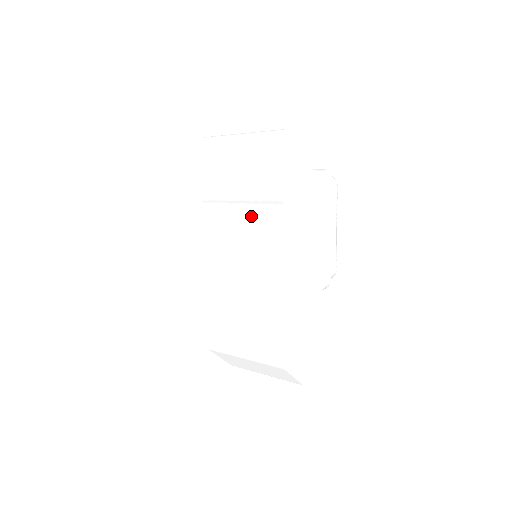
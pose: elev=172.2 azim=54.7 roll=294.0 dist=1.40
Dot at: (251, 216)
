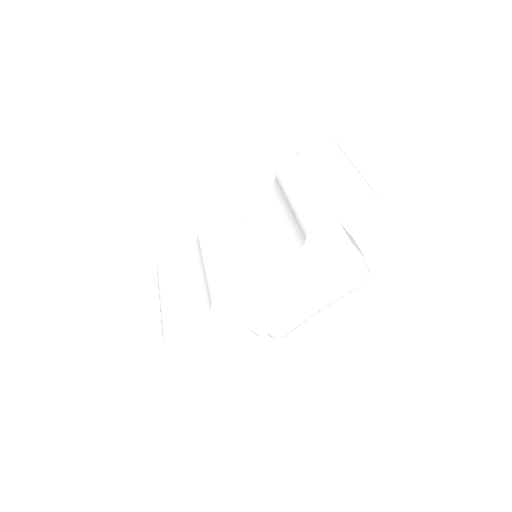
Dot at: (283, 224)
